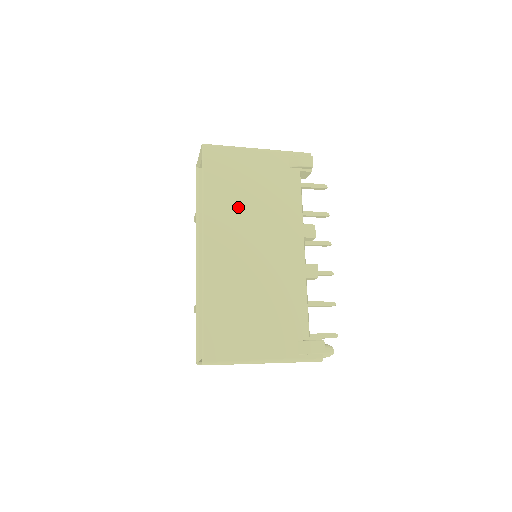
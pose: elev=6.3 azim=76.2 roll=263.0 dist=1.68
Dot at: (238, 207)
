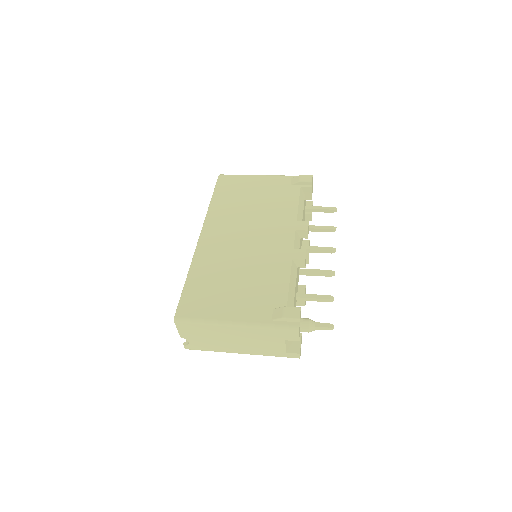
Dot at: (238, 210)
